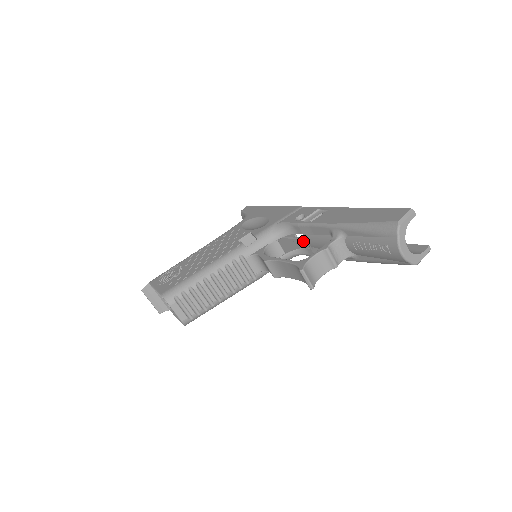
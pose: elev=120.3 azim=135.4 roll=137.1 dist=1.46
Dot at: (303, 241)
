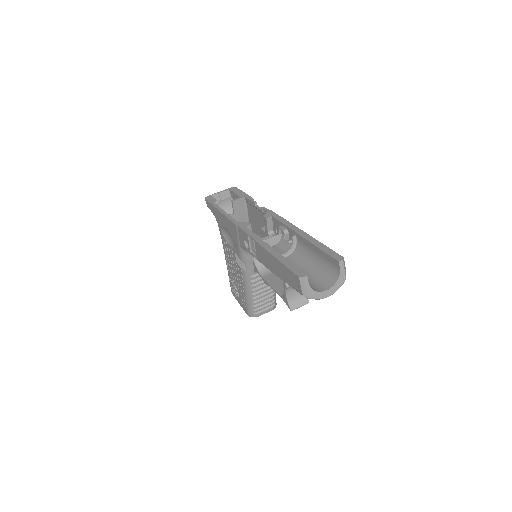
Dot at: (266, 231)
